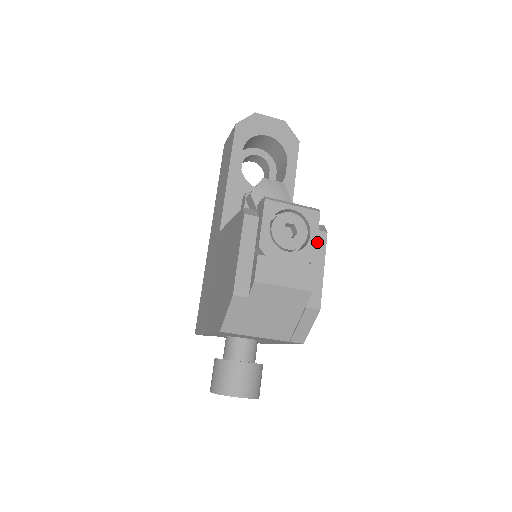
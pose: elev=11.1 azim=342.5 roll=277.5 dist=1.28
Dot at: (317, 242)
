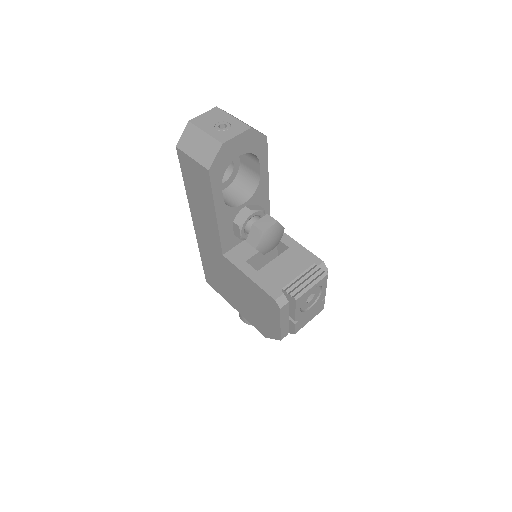
Dot at: occluded
